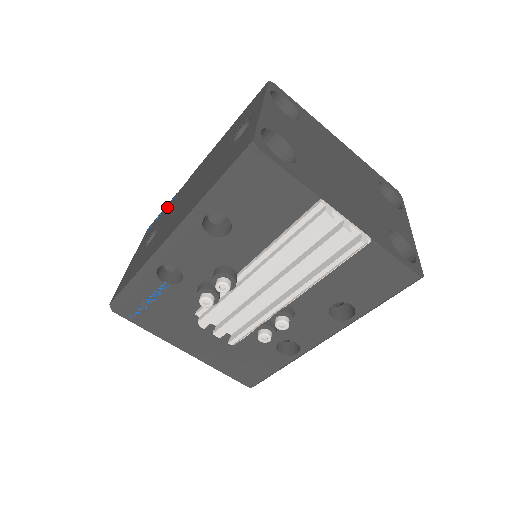
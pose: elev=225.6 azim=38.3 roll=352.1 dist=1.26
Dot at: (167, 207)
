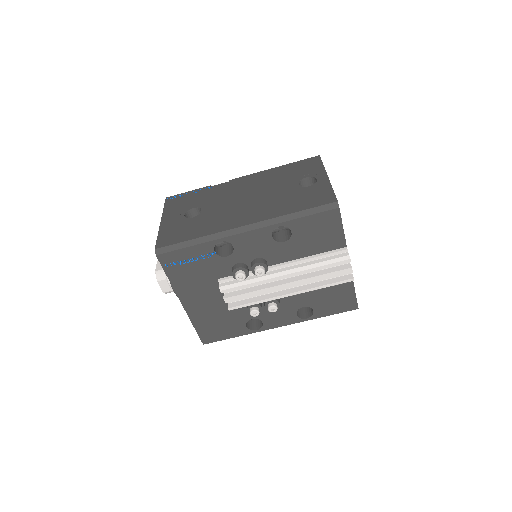
Dot at: (201, 192)
